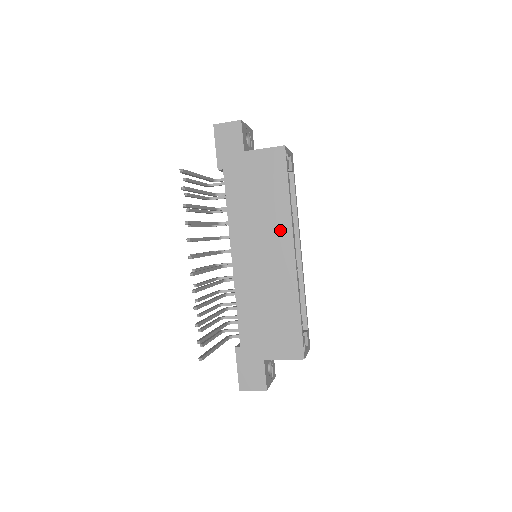
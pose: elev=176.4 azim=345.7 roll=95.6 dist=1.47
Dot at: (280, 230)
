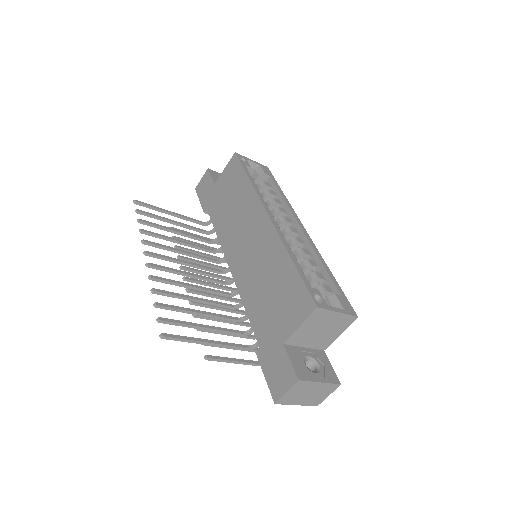
Dot at: (252, 209)
